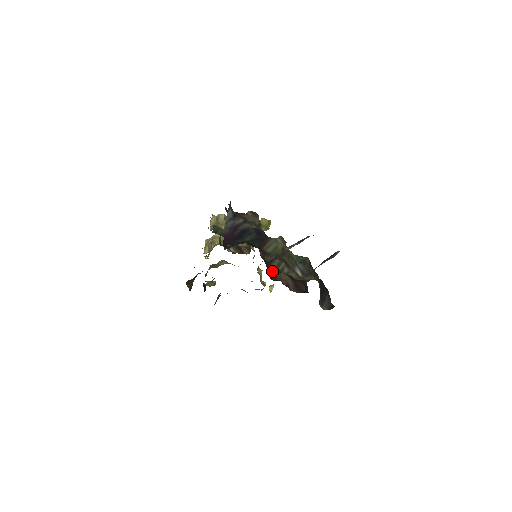
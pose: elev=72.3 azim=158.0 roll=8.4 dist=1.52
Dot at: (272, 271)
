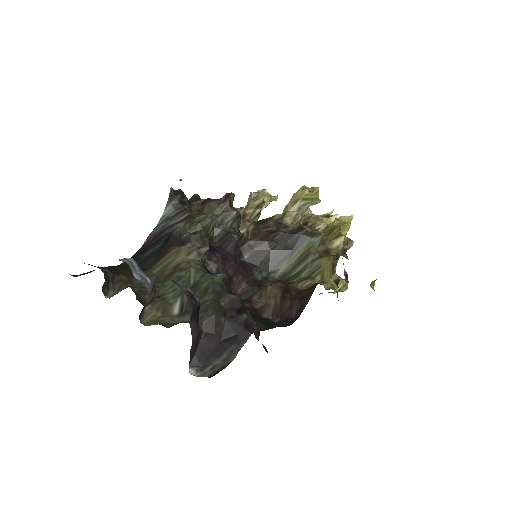
Dot at: (276, 278)
